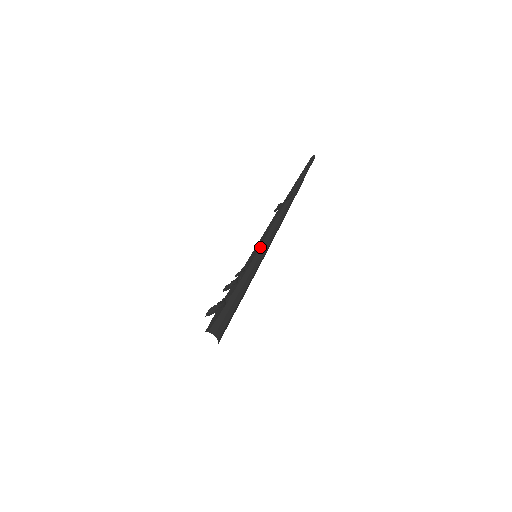
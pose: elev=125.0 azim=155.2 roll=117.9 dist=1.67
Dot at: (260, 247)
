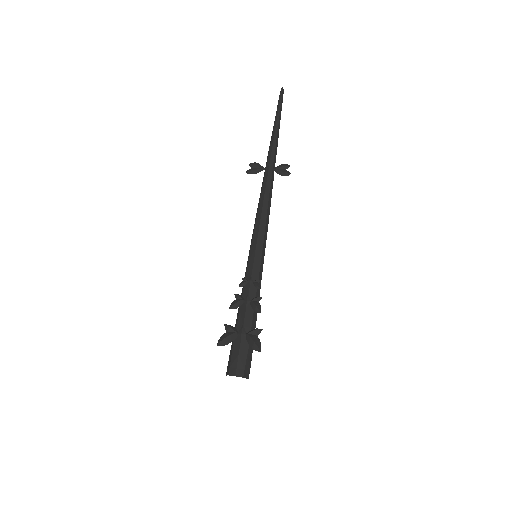
Dot at: (263, 246)
